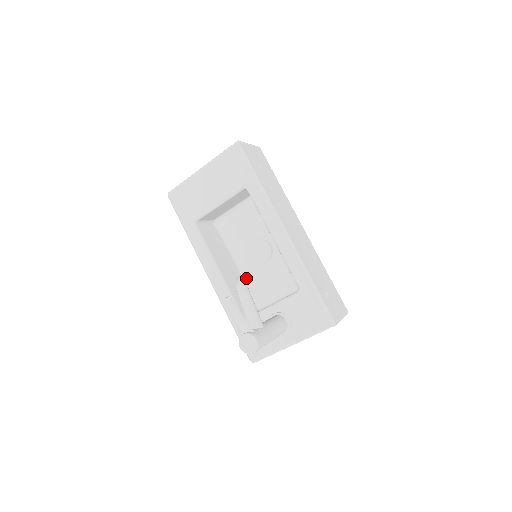
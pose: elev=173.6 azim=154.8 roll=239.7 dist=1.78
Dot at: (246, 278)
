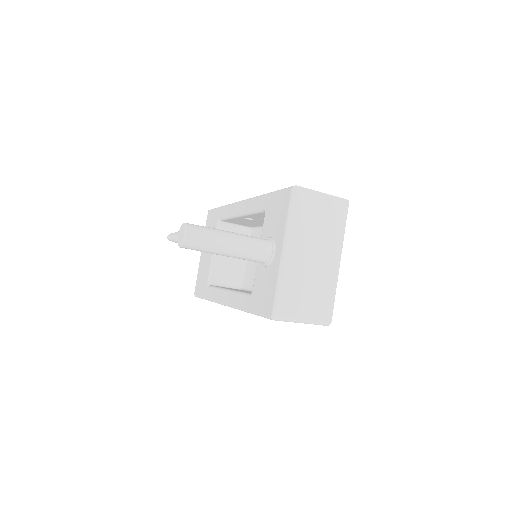
Dot at: occluded
